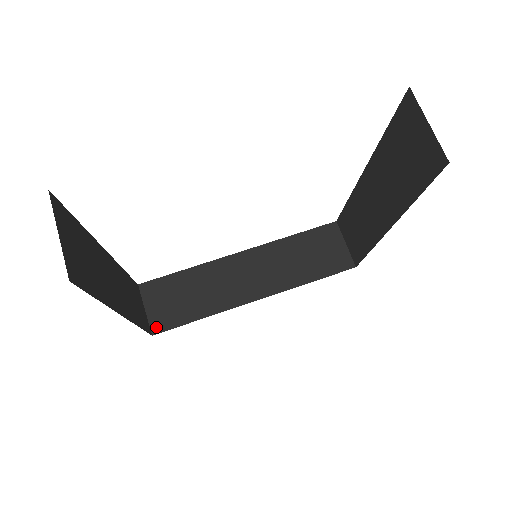
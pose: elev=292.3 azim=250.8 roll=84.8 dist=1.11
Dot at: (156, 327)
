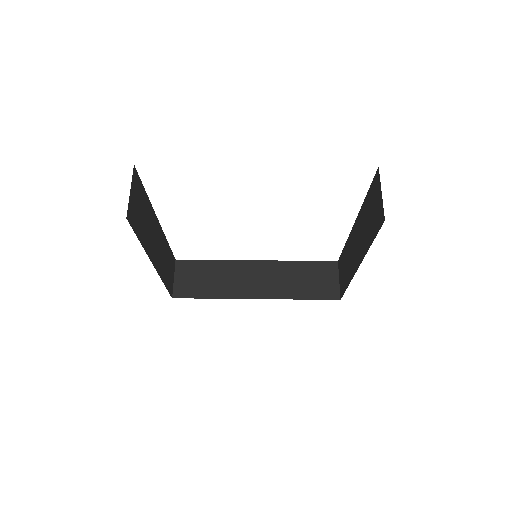
Dot at: (177, 293)
